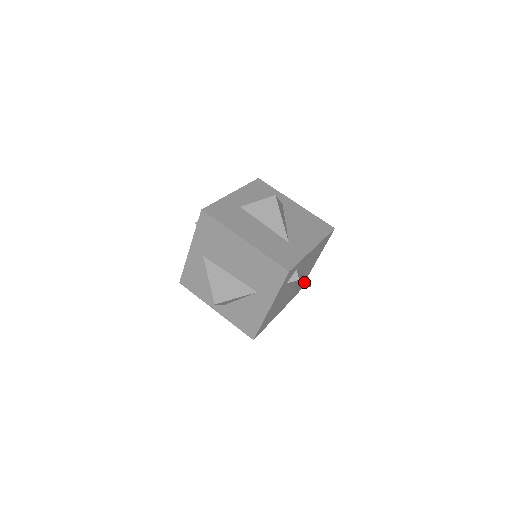
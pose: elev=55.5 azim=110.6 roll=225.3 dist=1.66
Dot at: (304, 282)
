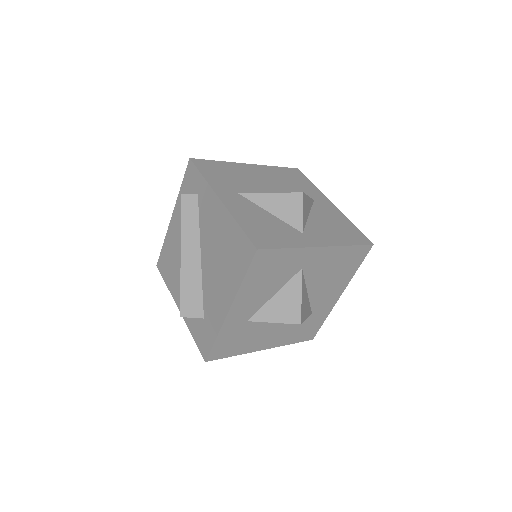
Dot at: occluded
